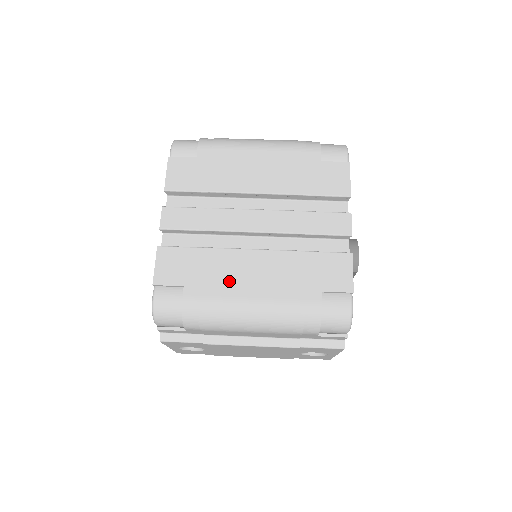
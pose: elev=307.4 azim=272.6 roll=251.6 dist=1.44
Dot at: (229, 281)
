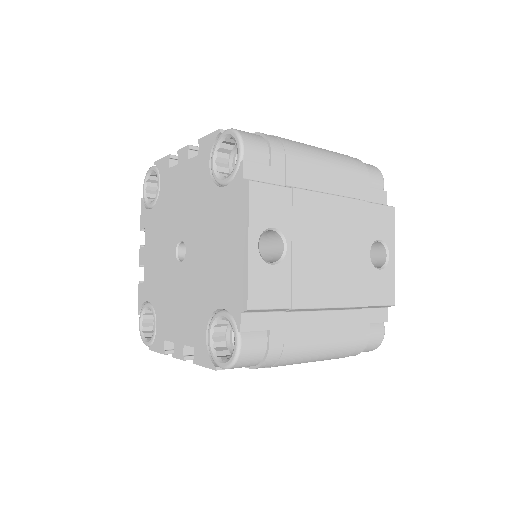
Dot at: occluded
